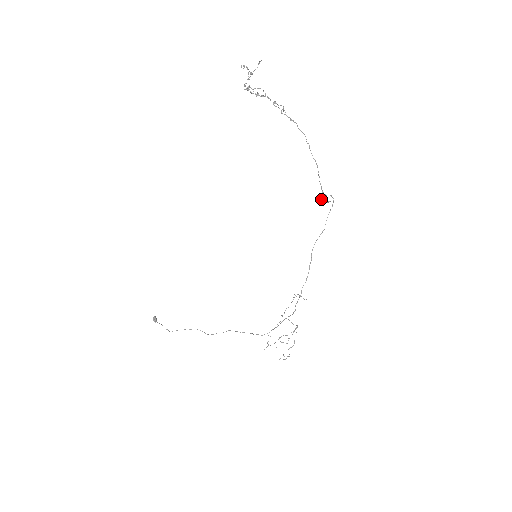
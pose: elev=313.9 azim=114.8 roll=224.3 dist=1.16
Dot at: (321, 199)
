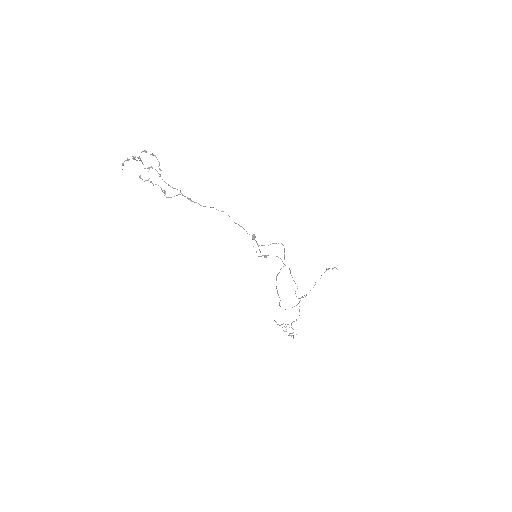
Dot at: (260, 252)
